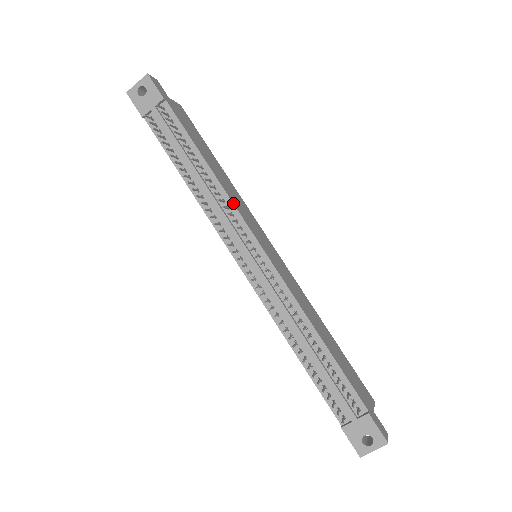
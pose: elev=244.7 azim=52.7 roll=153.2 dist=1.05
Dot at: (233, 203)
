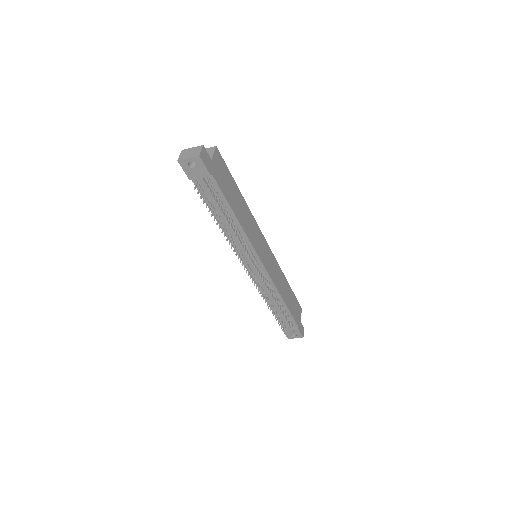
Dot at: (250, 241)
